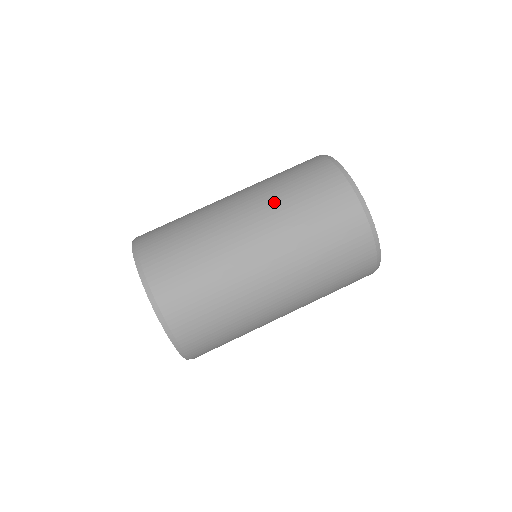
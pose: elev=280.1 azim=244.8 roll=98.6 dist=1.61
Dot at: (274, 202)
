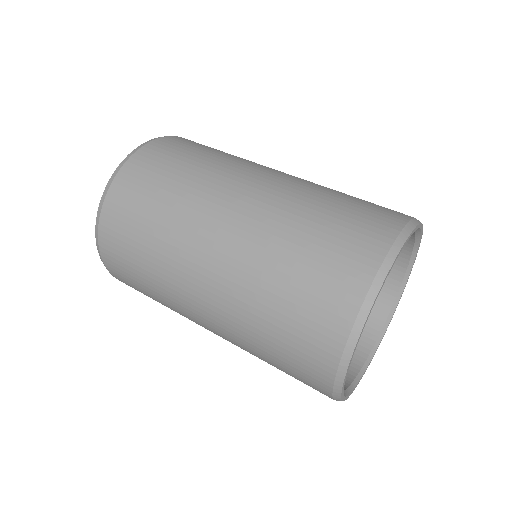
Dot at: (301, 193)
